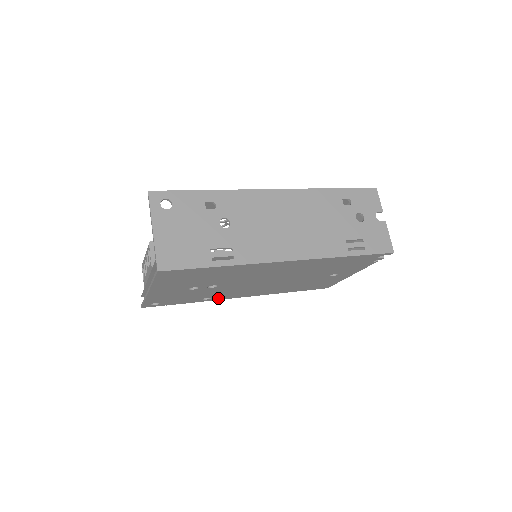
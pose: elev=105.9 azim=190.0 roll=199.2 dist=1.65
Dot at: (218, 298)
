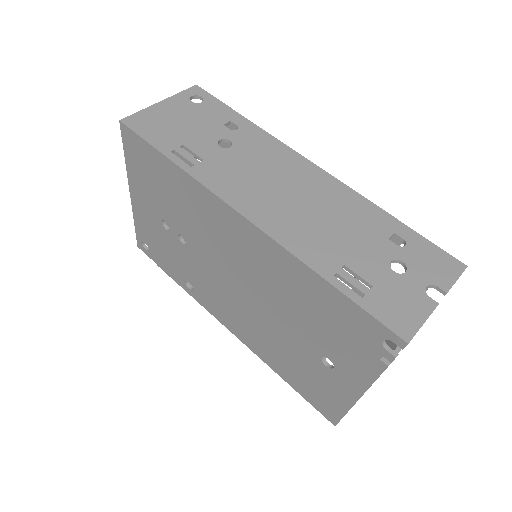
Dot at: (201, 299)
